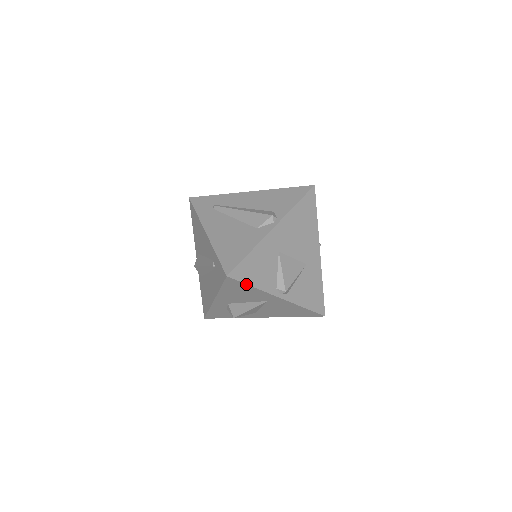
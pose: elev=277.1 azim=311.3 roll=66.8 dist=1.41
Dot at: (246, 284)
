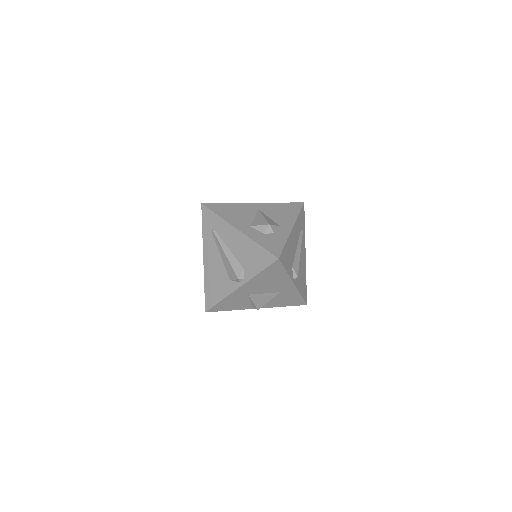
Dot at: occluded
